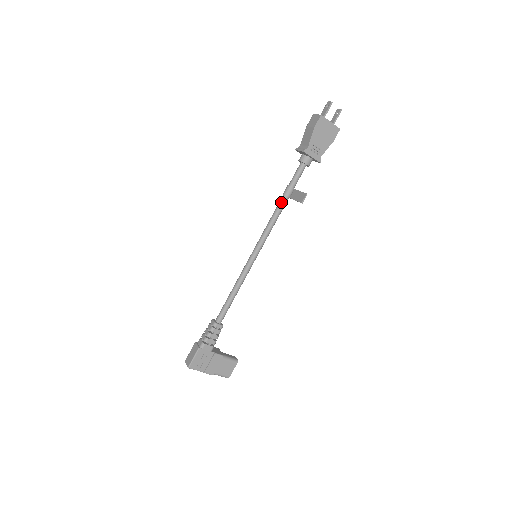
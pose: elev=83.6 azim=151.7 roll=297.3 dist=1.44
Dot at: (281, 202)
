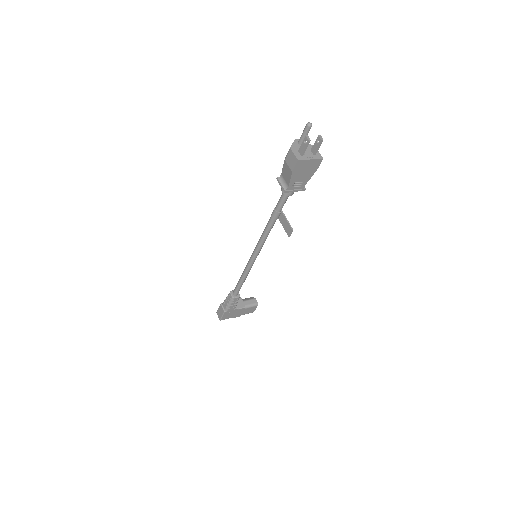
Dot at: (270, 223)
